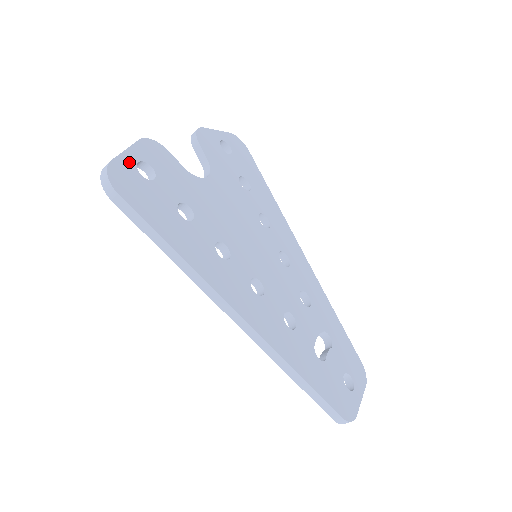
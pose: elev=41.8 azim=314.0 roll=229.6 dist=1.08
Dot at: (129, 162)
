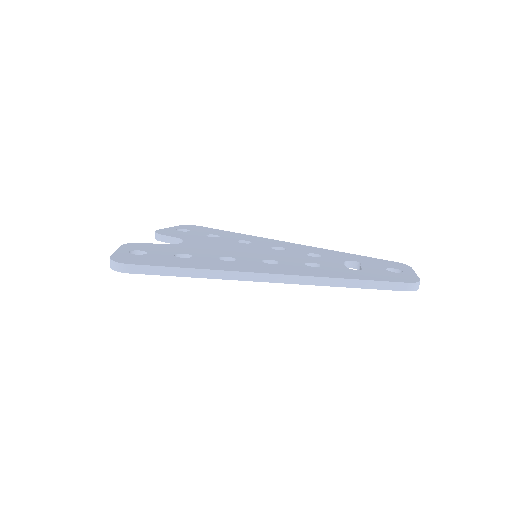
Dot at: (123, 254)
